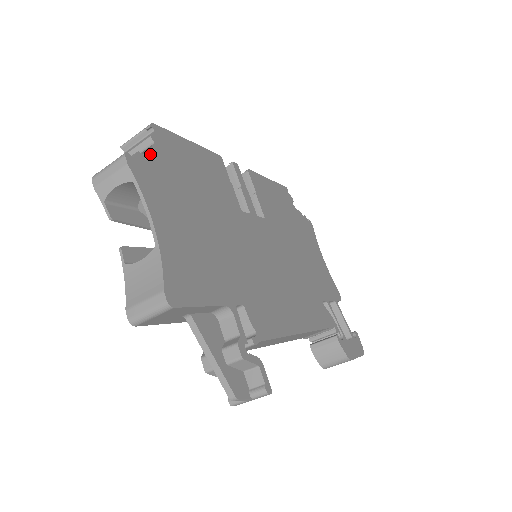
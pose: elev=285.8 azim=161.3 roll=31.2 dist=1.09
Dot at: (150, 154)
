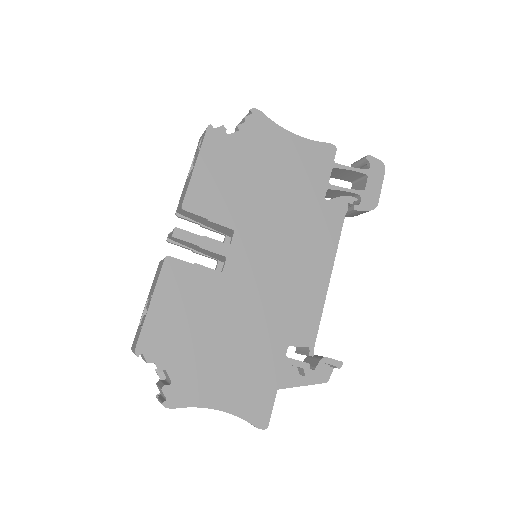
Dot at: occluded
